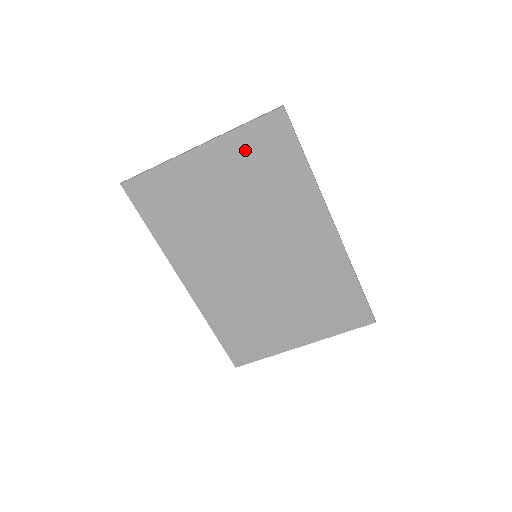
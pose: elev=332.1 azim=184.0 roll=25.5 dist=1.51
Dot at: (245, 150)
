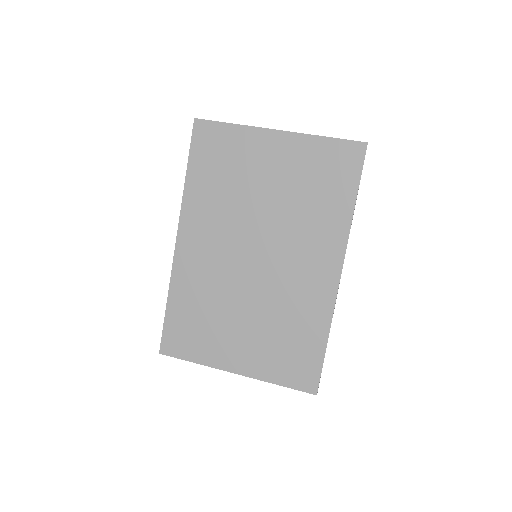
Dot at: (313, 157)
